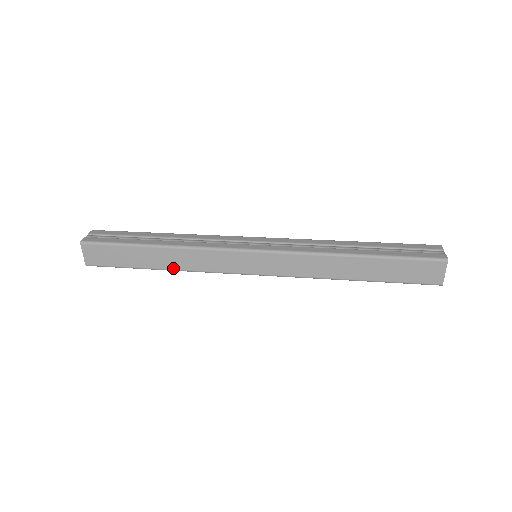
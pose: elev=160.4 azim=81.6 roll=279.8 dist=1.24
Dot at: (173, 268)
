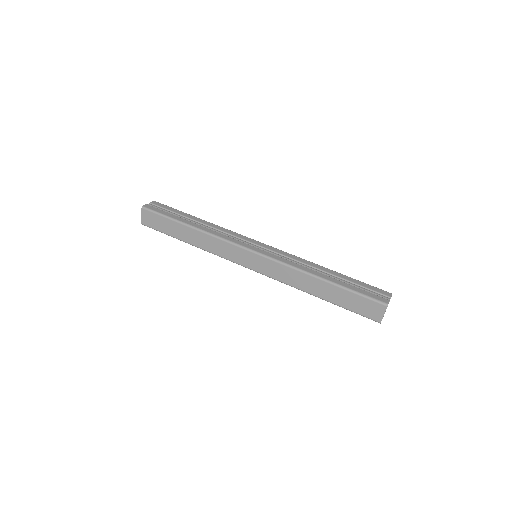
Dot at: (197, 245)
